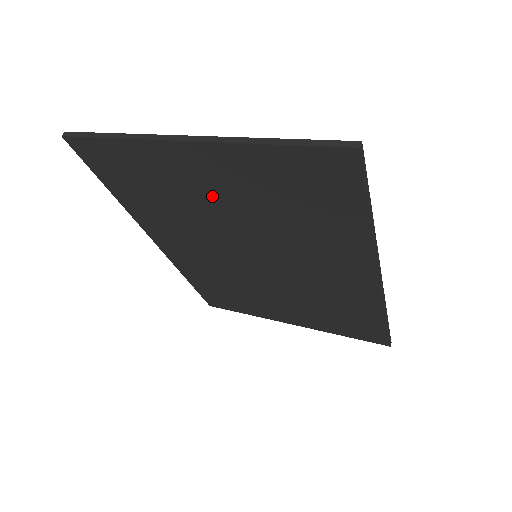
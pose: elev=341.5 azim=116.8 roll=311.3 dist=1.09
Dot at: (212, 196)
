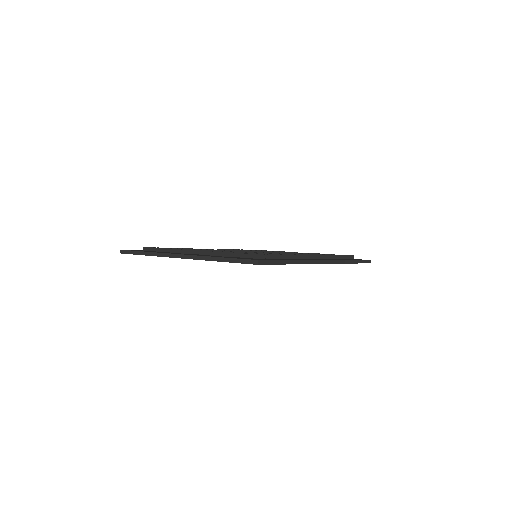
Dot at: occluded
